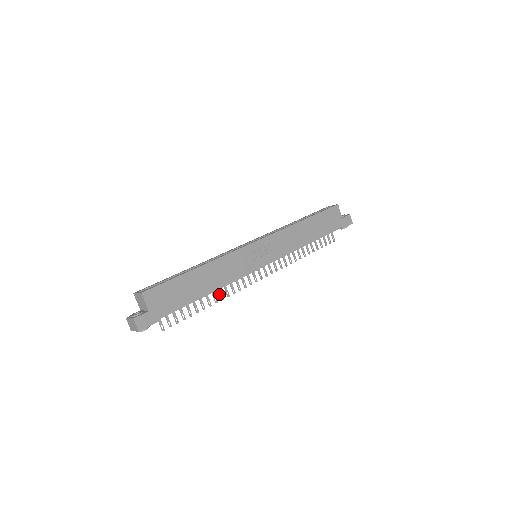
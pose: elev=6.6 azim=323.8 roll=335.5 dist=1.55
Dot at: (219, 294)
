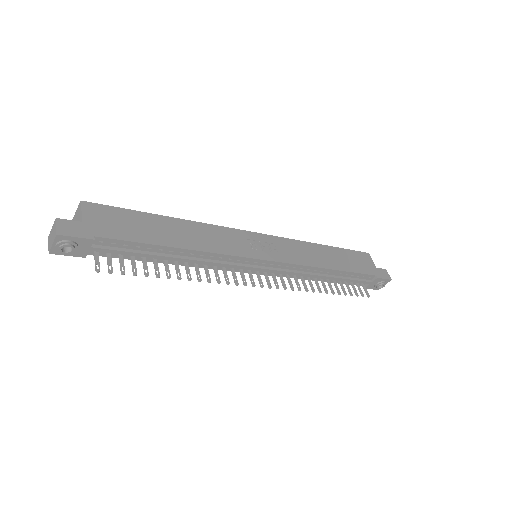
Dot at: (196, 273)
